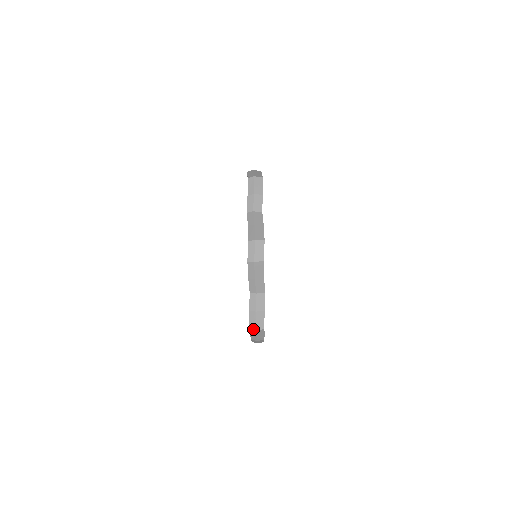
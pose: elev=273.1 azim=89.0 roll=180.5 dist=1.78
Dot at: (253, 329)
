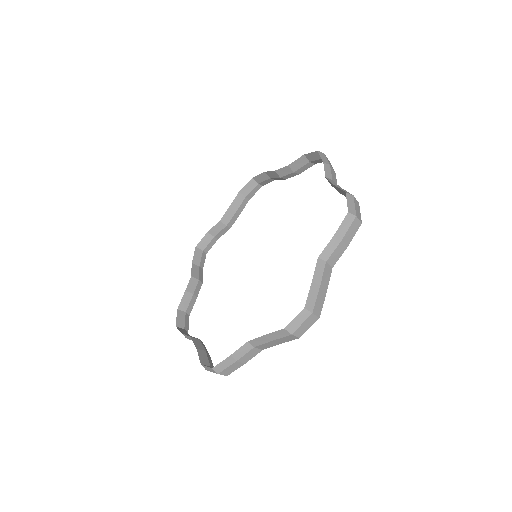
Dot at: (217, 371)
